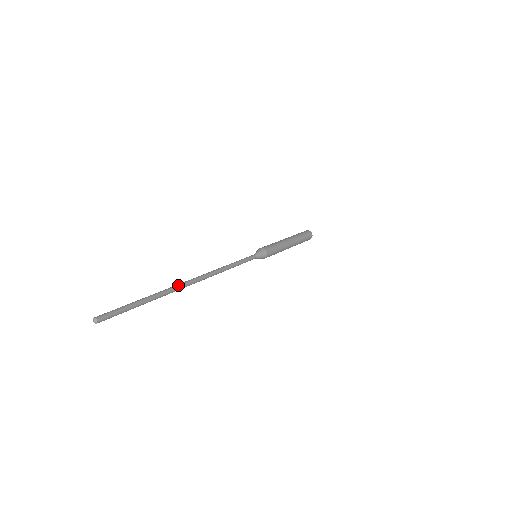
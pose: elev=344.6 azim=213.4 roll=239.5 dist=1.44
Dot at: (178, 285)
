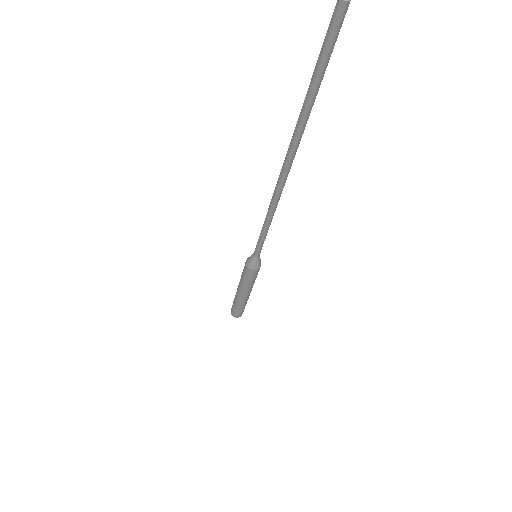
Dot at: (295, 148)
